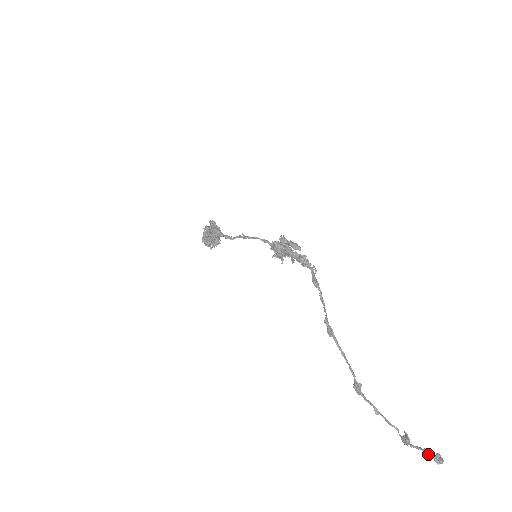
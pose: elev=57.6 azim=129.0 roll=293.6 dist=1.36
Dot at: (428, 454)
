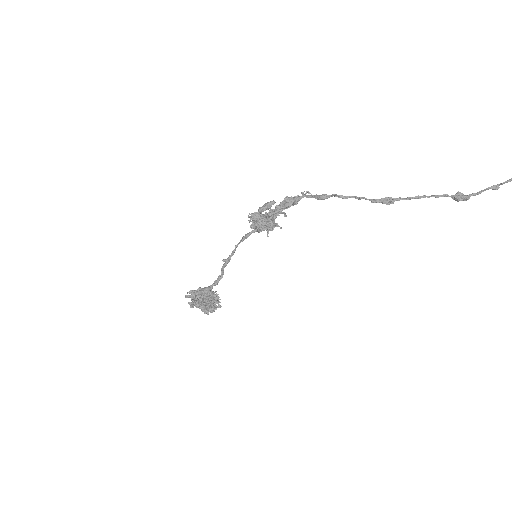
Dot at: out of frame
